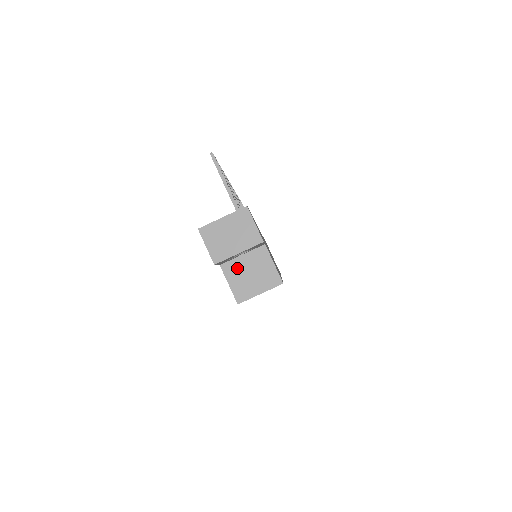
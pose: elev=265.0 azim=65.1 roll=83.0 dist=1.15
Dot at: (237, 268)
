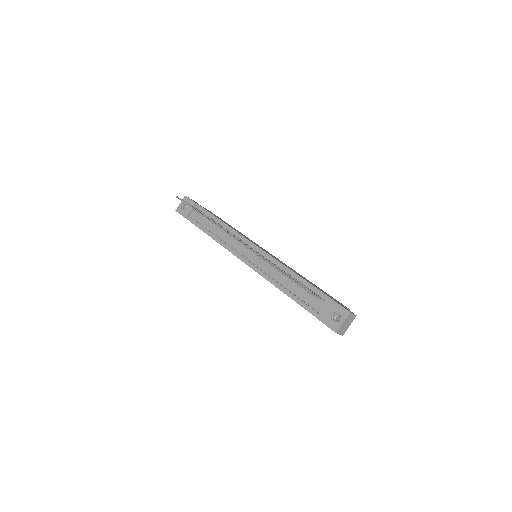
Dot at: occluded
